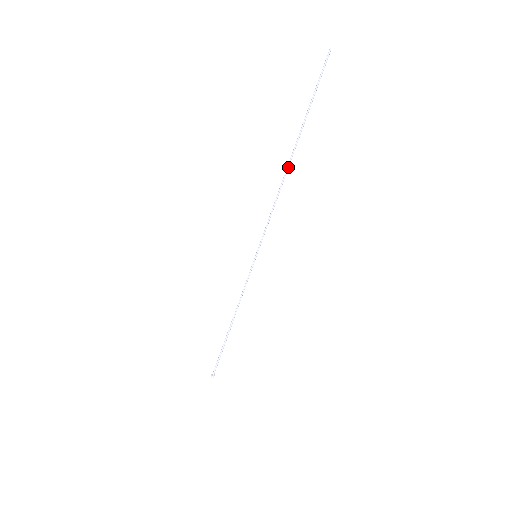
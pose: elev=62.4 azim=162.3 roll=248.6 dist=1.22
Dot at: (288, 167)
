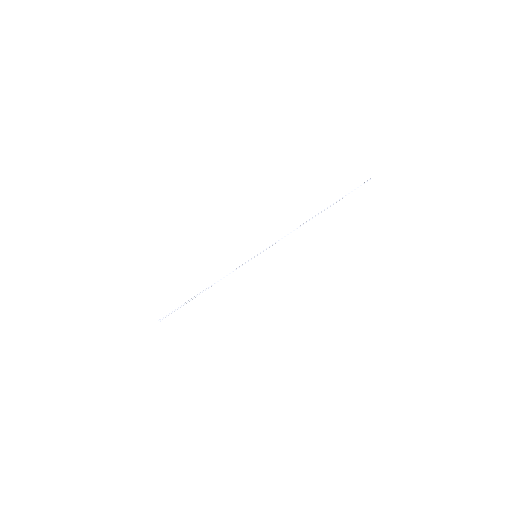
Dot at: (312, 218)
